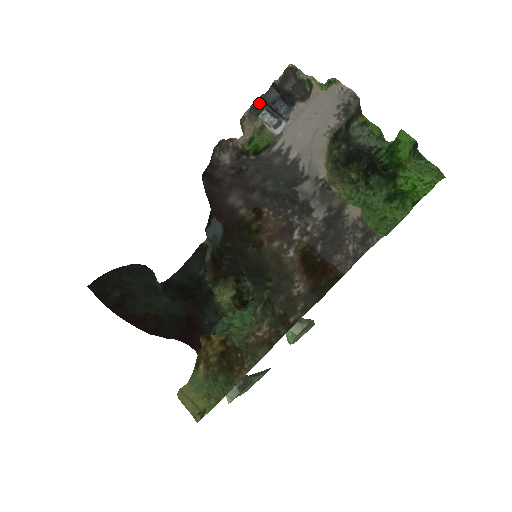
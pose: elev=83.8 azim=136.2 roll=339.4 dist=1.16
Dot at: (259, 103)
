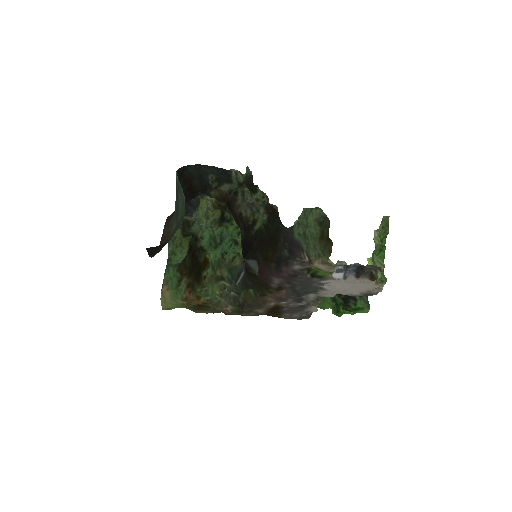
Dot at: (347, 265)
